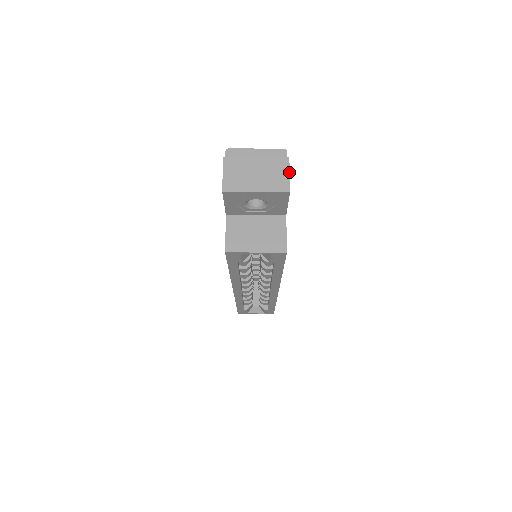
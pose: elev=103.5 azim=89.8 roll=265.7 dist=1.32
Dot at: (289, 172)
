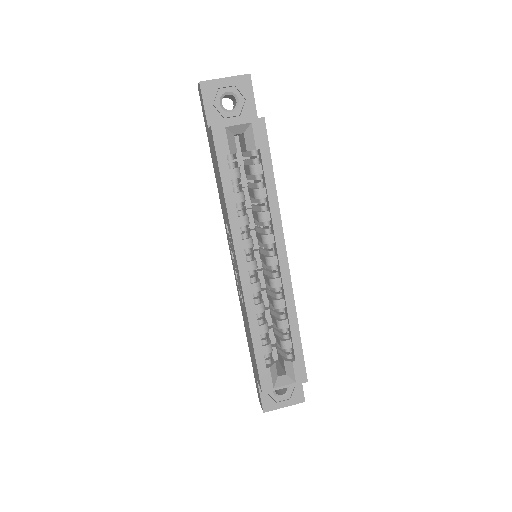
Dot at: occluded
